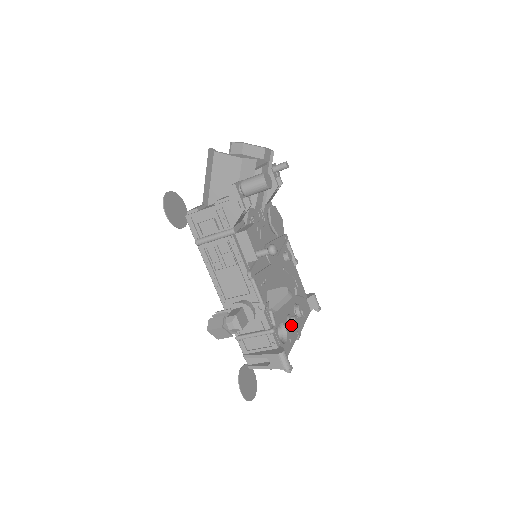
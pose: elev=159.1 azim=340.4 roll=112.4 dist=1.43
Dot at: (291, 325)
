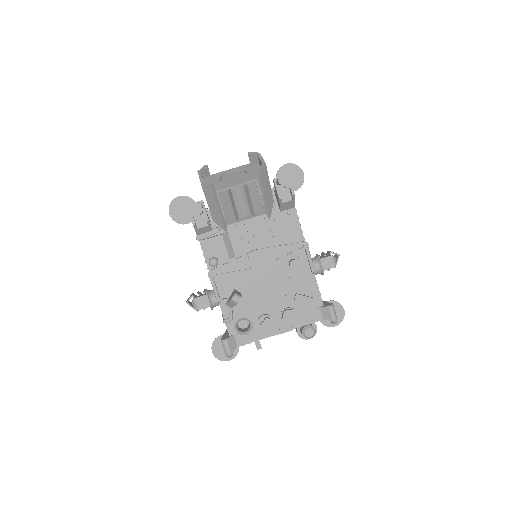
Dot at: (260, 324)
